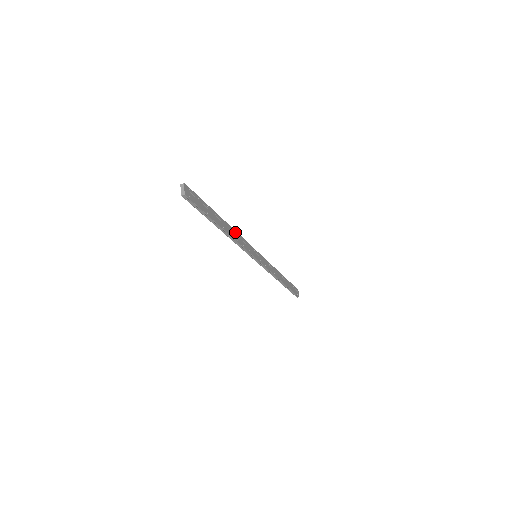
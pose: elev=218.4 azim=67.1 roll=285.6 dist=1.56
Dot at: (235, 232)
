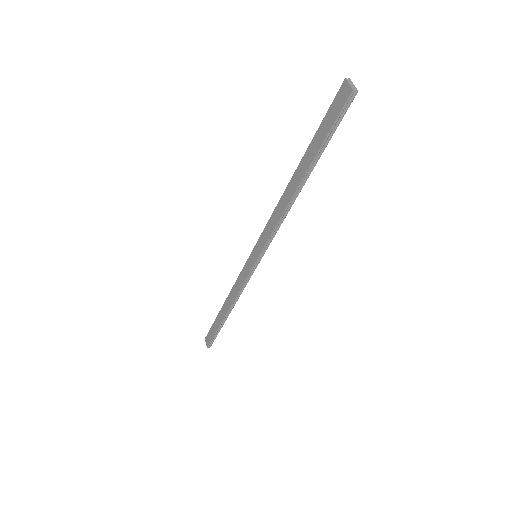
Dot at: occluded
